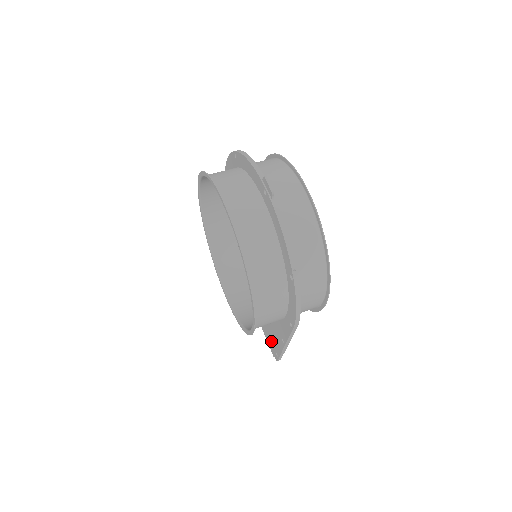
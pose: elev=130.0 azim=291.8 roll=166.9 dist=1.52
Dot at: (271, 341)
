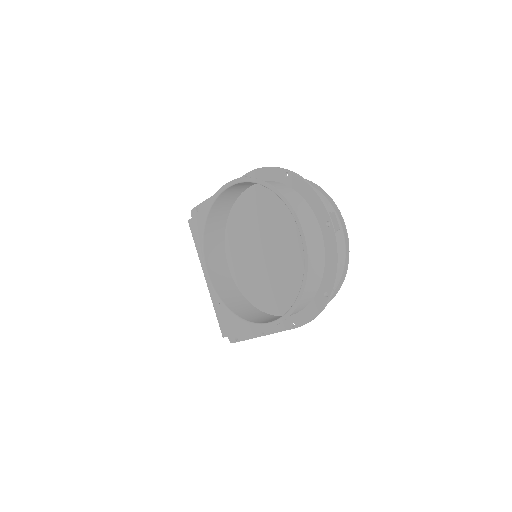
Dot at: (233, 326)
